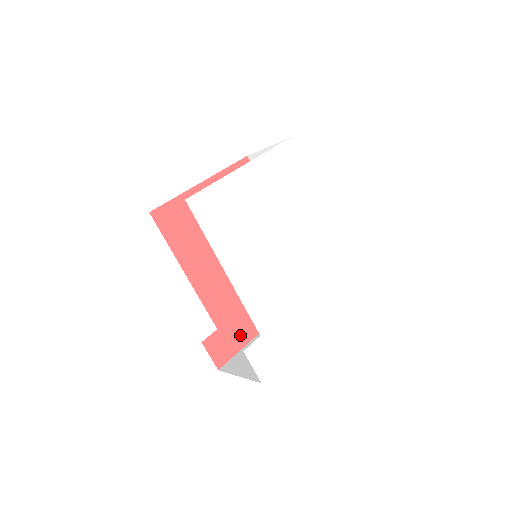
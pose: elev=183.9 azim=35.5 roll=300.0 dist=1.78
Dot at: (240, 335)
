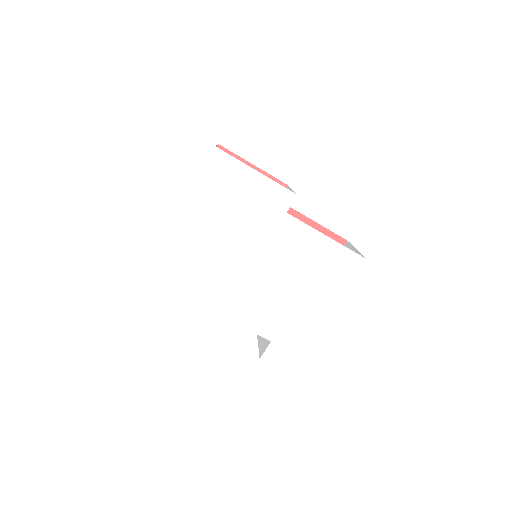
Dot at: occluded
